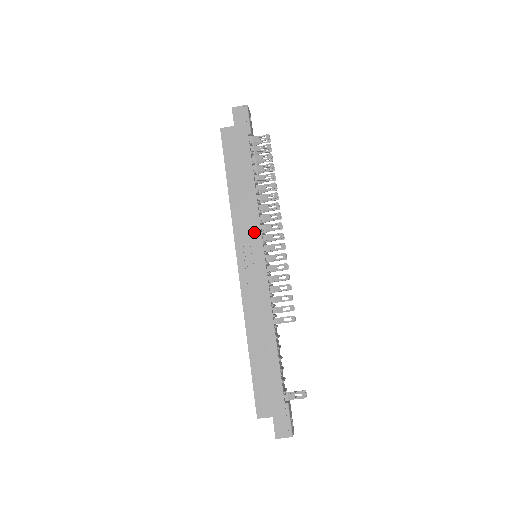
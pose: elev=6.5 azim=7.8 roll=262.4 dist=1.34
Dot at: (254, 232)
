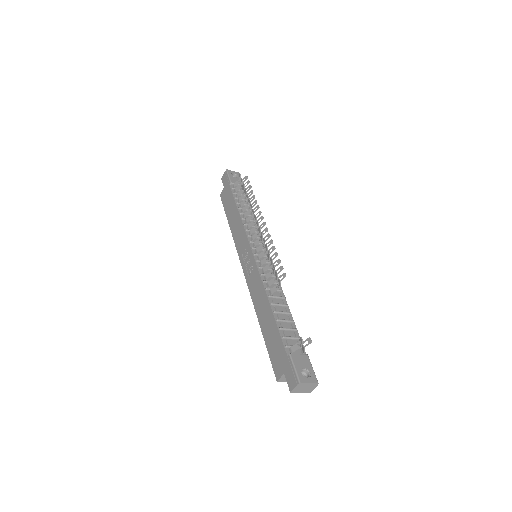
Dot at: (244, 240)
